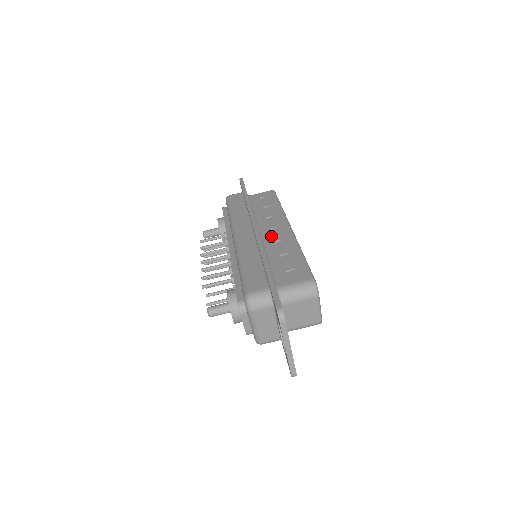
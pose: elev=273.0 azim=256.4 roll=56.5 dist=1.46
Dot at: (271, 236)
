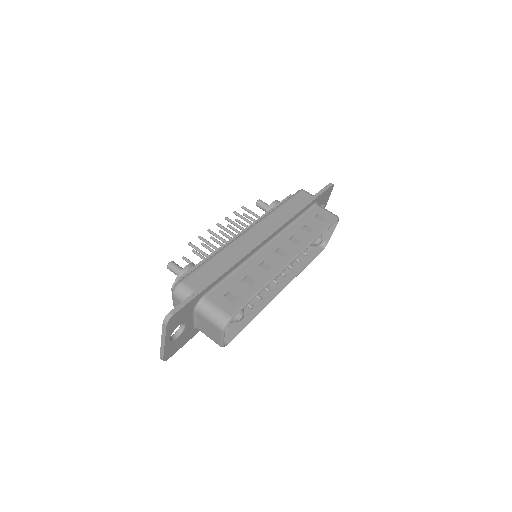
Dot at: (268, 255)
